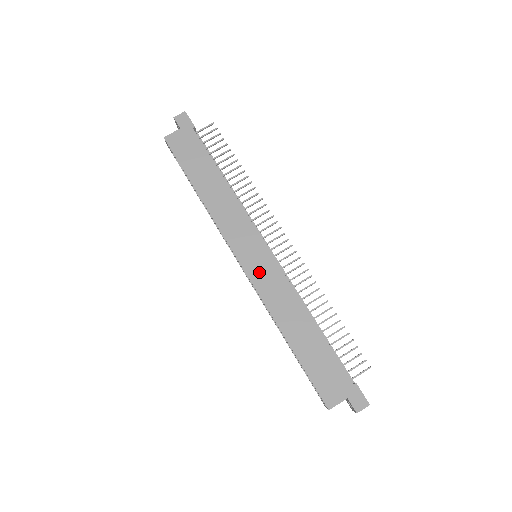
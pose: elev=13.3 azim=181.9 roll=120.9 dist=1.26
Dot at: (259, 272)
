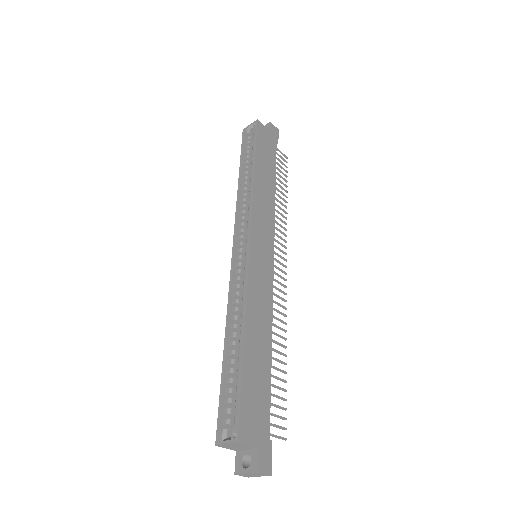
Dot at: (258, 266)
